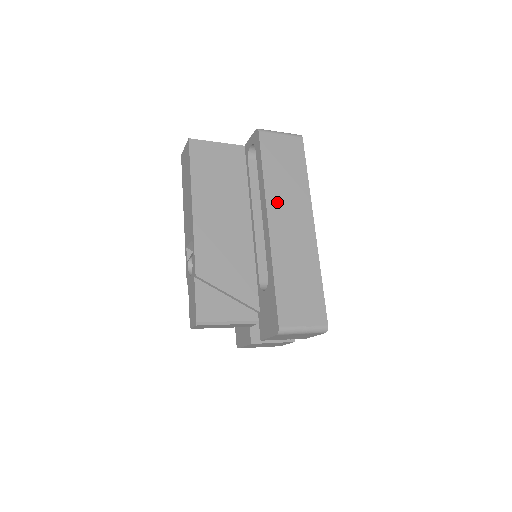
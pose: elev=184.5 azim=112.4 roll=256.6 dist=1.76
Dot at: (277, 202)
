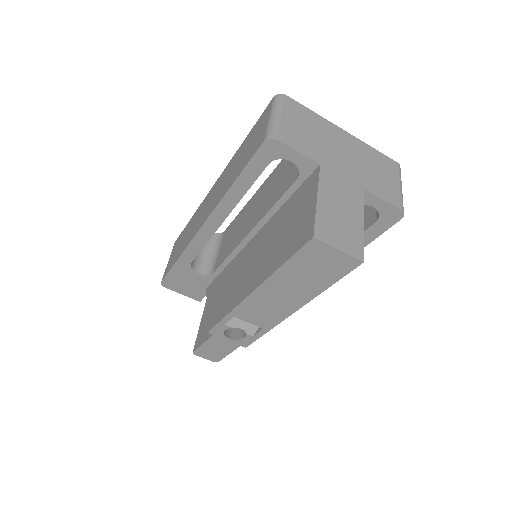
Dot at: occluded
